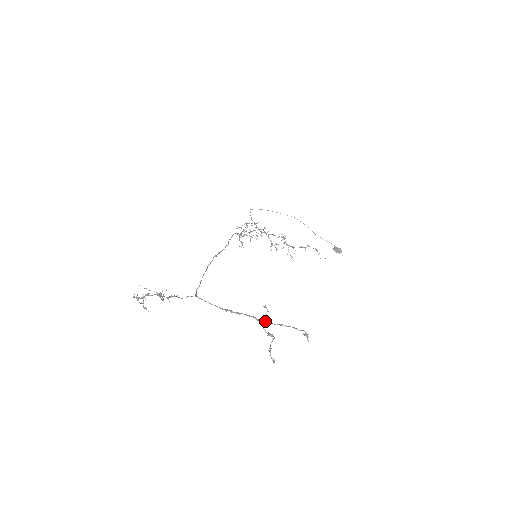
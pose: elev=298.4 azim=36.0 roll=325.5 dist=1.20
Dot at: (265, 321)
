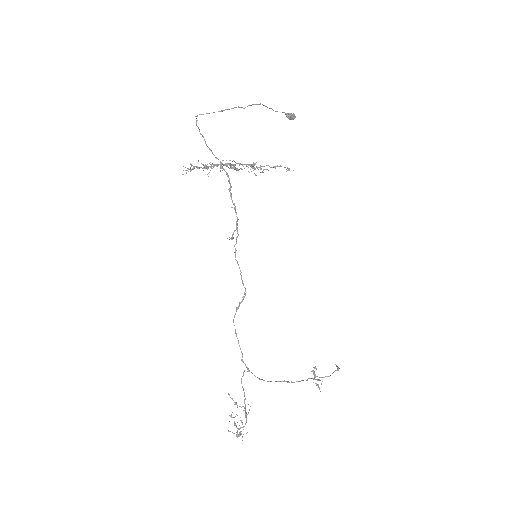
Dot at: (314, 373)
